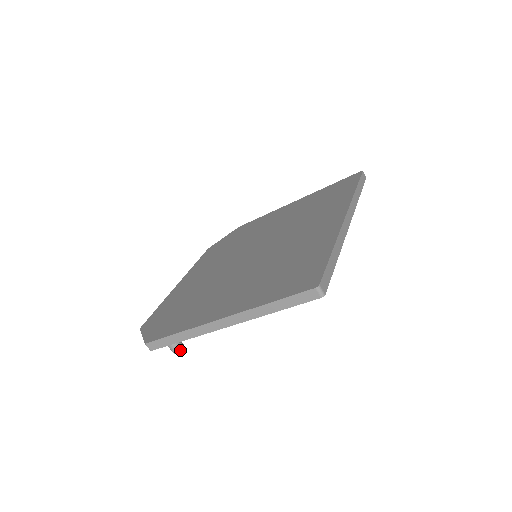
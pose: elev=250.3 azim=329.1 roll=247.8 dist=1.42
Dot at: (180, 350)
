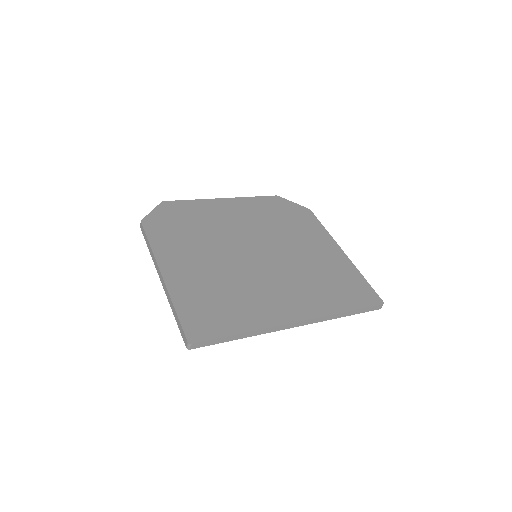
Dot at: occluded
